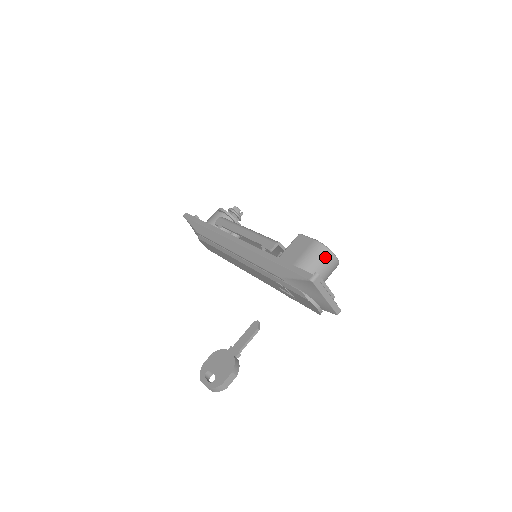
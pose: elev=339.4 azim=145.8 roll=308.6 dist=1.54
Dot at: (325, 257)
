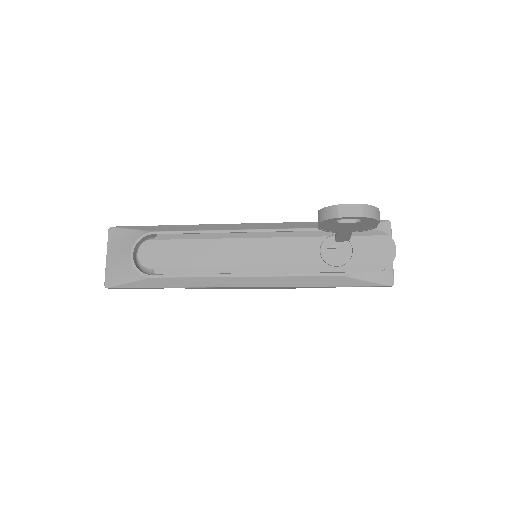
Dot at: occluded
